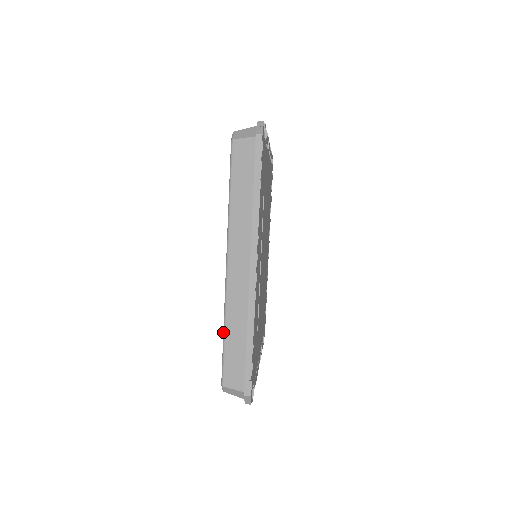
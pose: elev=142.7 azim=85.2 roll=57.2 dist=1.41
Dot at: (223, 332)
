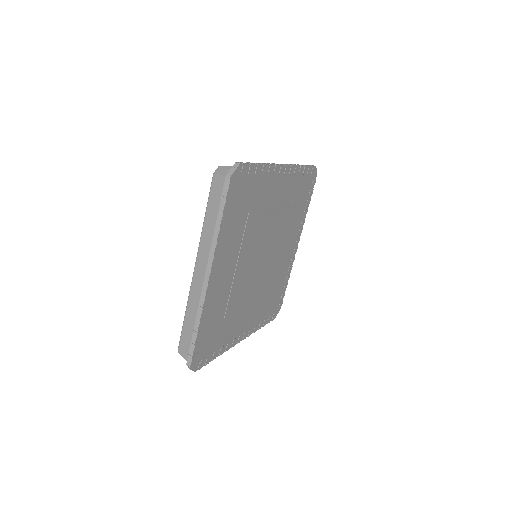
Dot at: occluded
